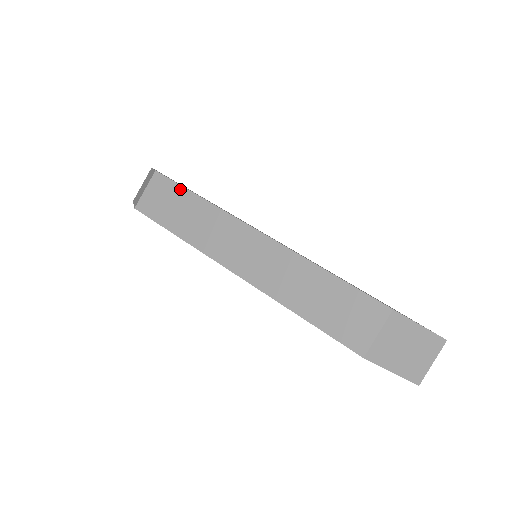
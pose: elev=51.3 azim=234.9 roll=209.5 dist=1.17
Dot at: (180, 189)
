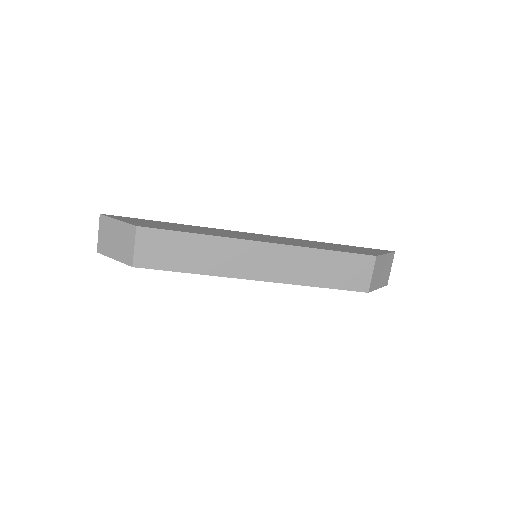
Dot at: (173, 234)
